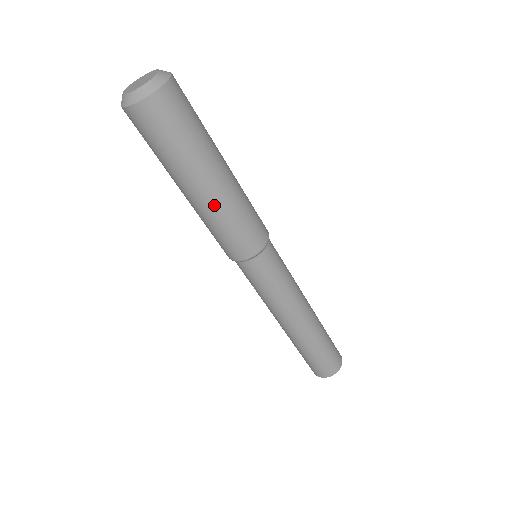
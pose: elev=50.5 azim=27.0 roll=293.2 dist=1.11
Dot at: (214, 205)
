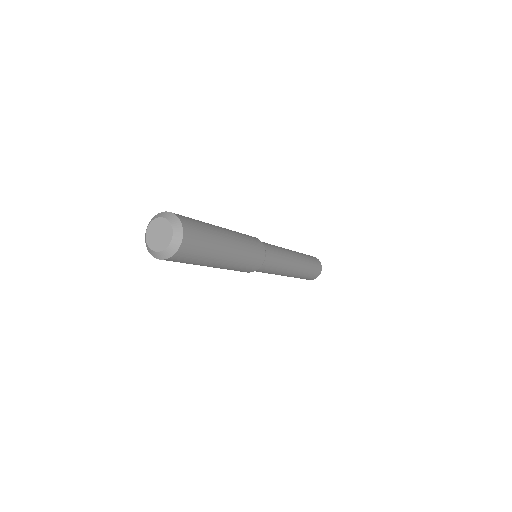
Dot at: (228, 266)
